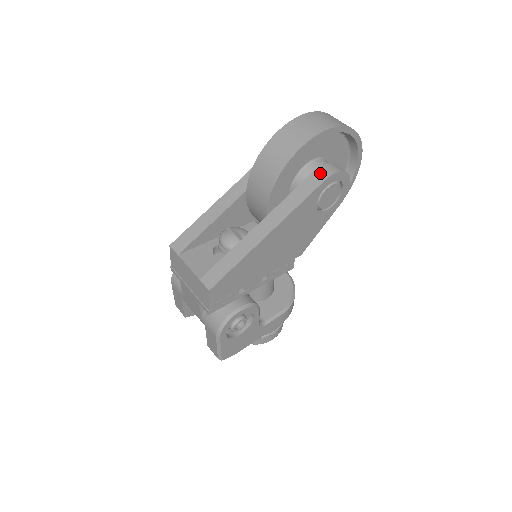
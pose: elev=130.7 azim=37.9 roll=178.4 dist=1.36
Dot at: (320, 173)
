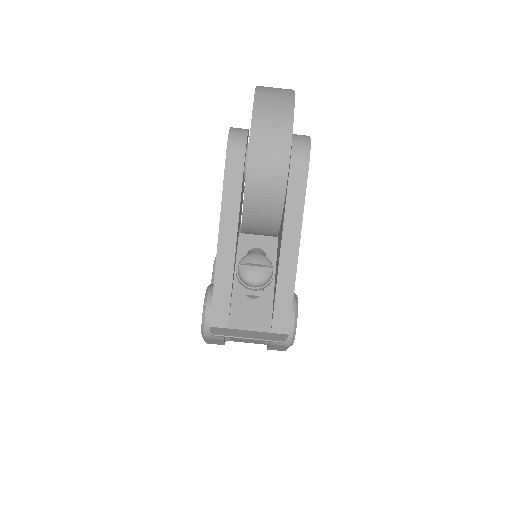
Dot at: (298, 160)
